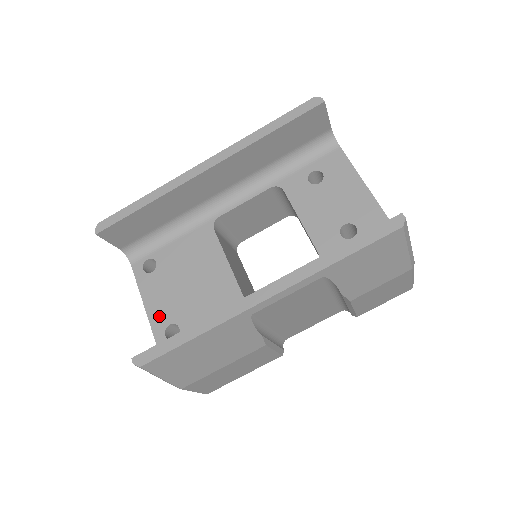
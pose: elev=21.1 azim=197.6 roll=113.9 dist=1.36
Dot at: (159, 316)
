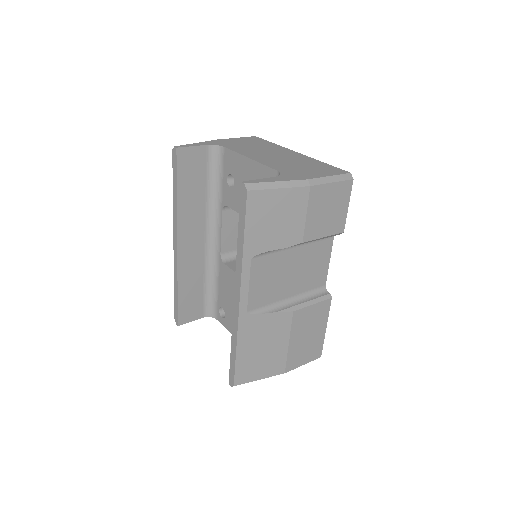
Dot at: occluded
